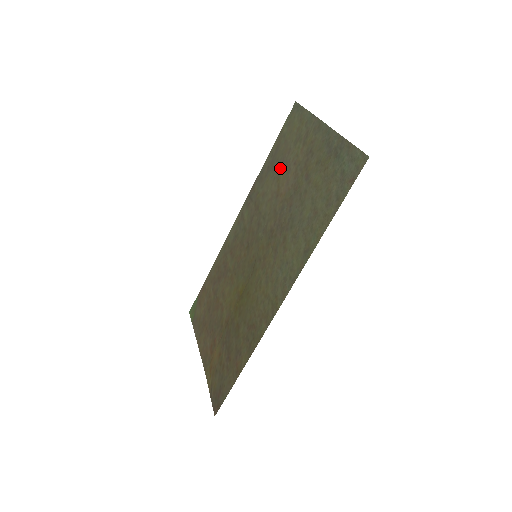
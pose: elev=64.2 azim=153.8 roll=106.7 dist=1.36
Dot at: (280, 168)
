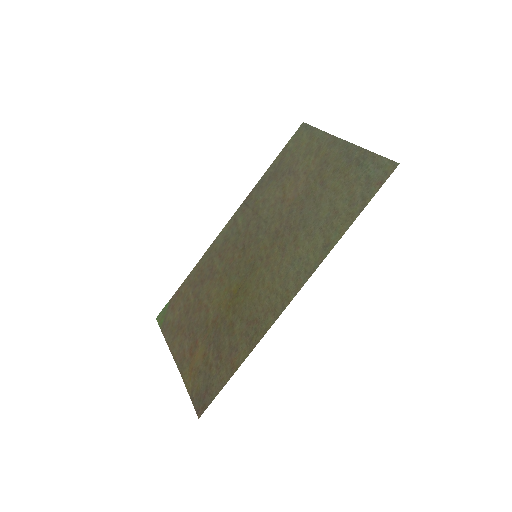
Dot at: (286, 177)
